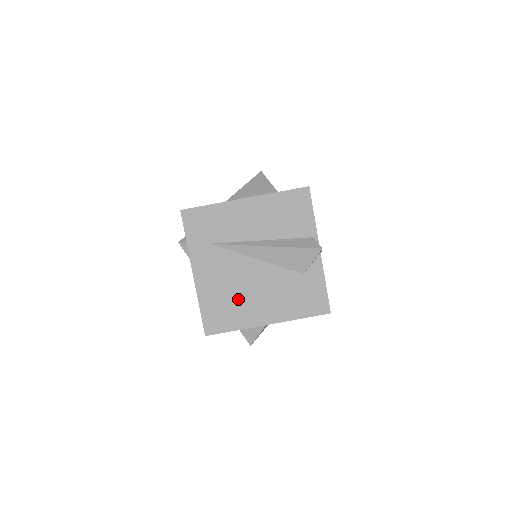
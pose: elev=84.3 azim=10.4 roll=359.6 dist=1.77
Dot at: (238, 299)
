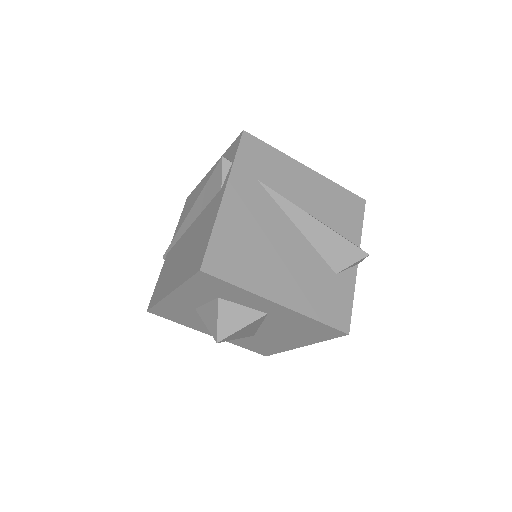
Dot at: (260, 254)
